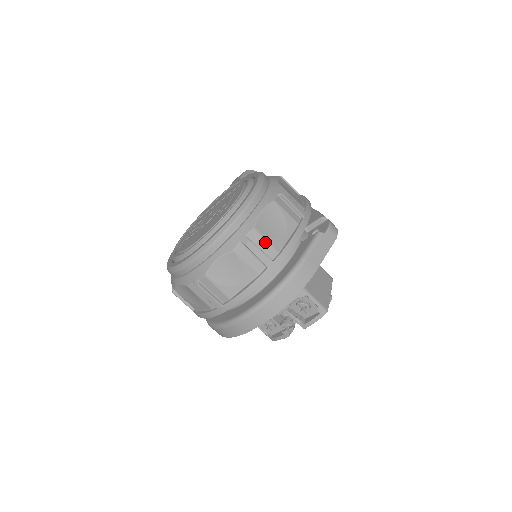
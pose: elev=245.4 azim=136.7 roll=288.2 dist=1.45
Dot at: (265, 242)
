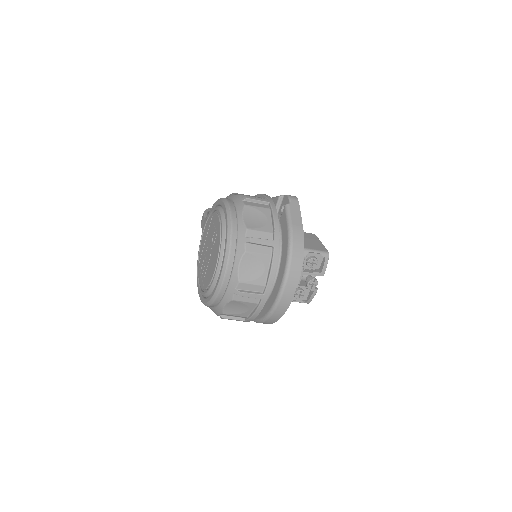
Dot at: (260, 232)
